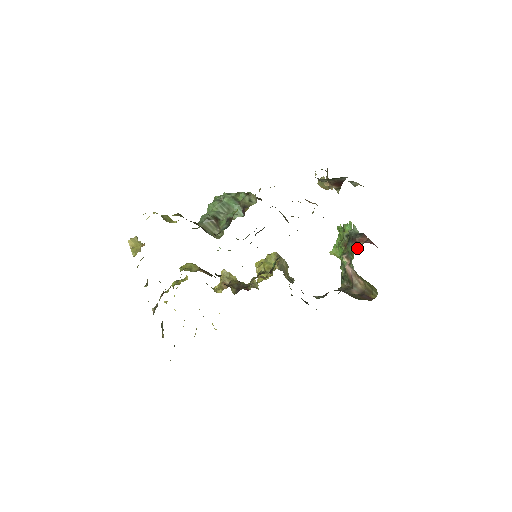
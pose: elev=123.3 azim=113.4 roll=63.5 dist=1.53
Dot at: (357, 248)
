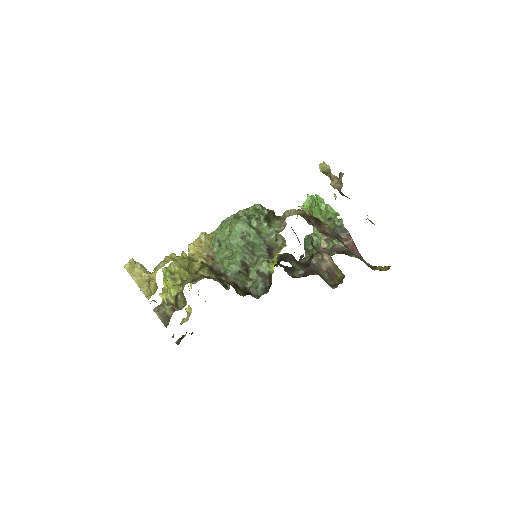
Dot at: (340, 244)
